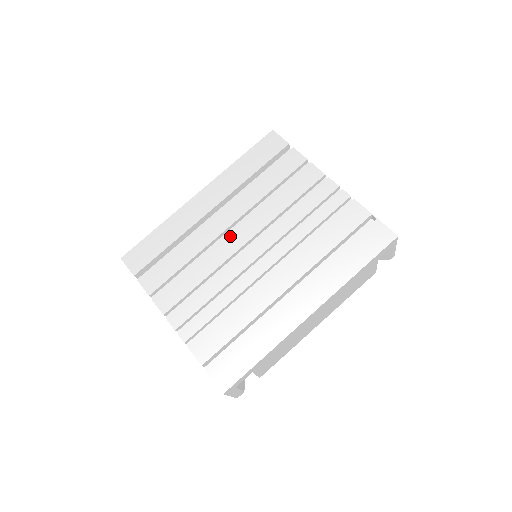
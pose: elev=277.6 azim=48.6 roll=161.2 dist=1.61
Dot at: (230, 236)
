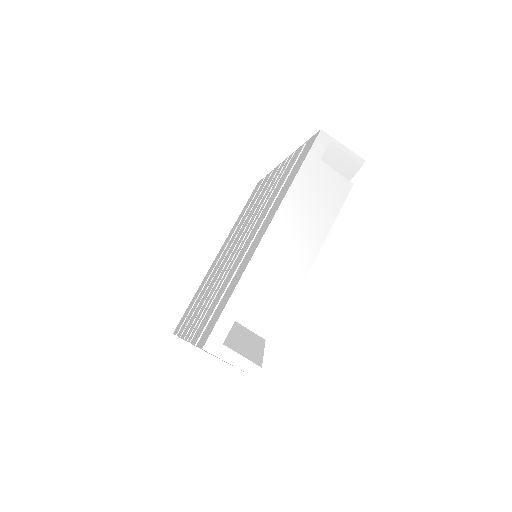
Dot at: (228, 253)
